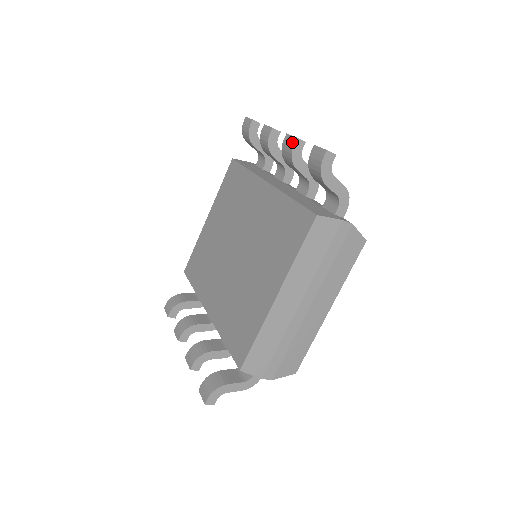
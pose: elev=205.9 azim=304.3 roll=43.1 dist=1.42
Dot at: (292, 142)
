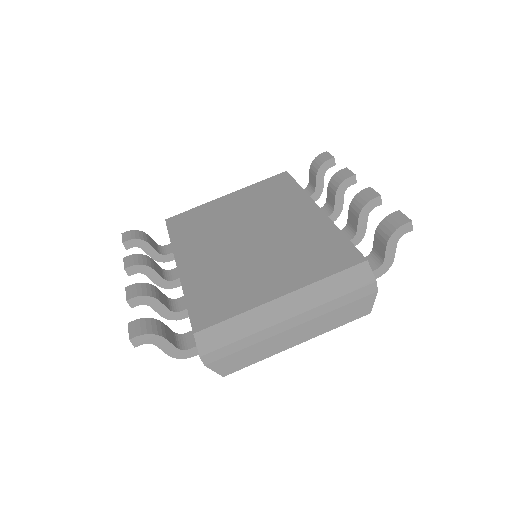
Dot at: (374, 195)
